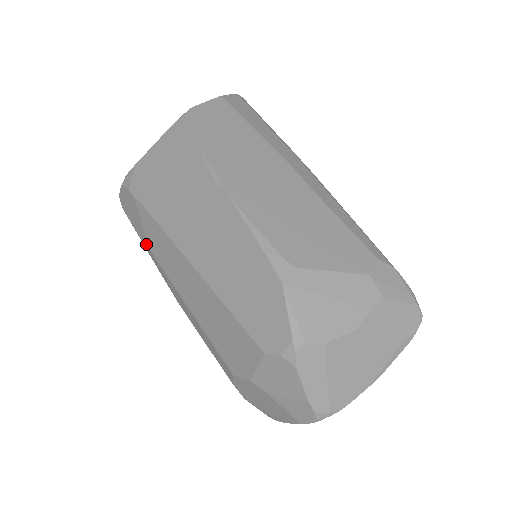
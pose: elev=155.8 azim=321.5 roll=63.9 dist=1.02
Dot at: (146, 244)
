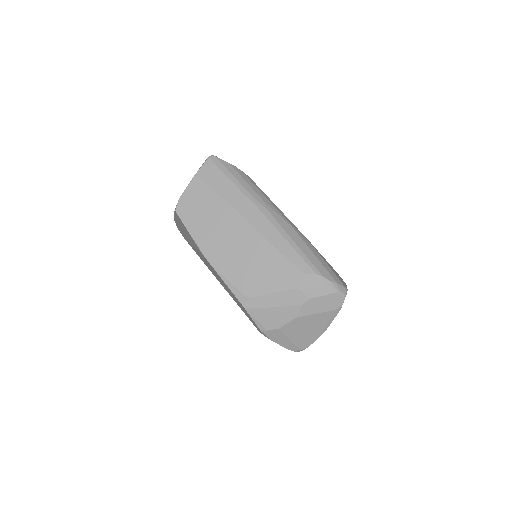
Dot at: occluded
